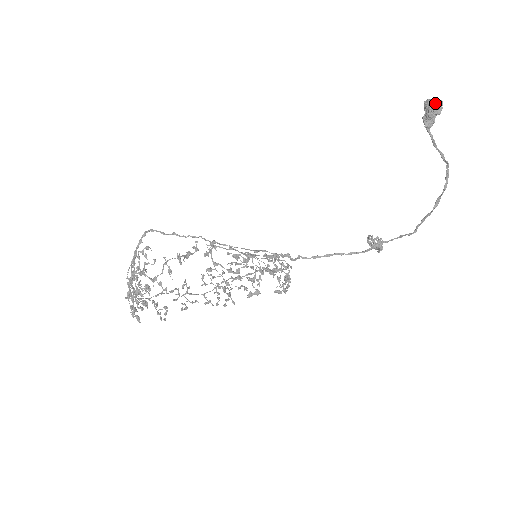
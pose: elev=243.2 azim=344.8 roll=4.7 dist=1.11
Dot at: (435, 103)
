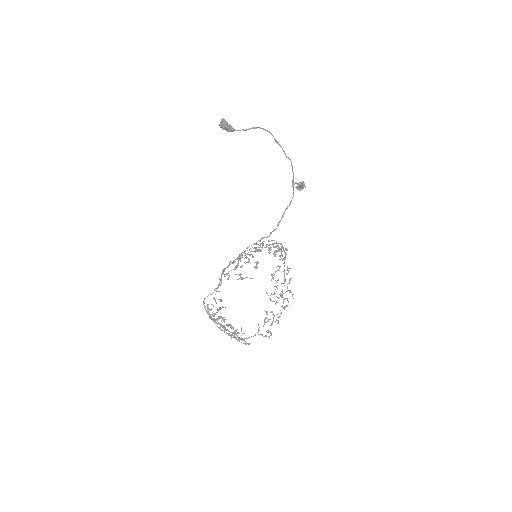
Dot at: (221, 123)
